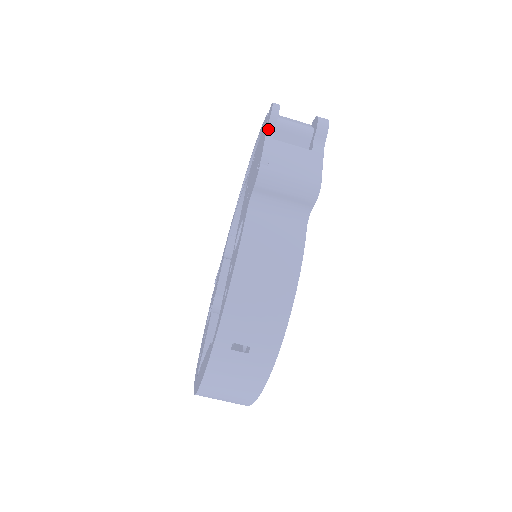
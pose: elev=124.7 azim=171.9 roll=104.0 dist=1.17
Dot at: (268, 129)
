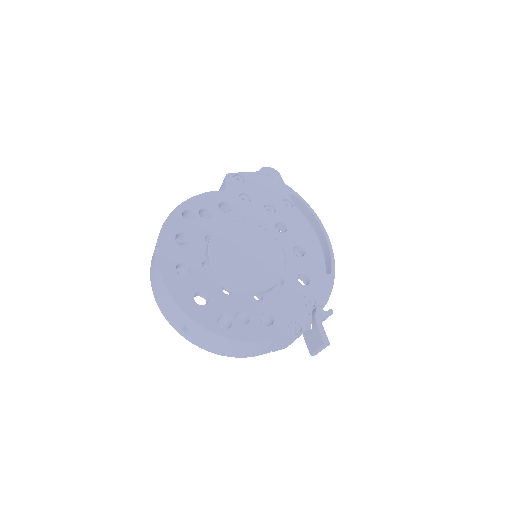
Dot at: occluded
